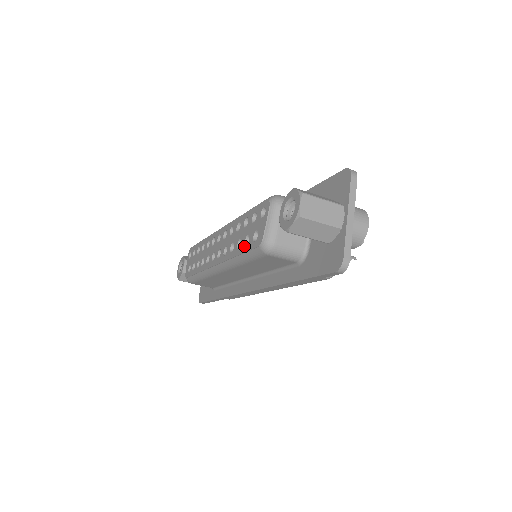
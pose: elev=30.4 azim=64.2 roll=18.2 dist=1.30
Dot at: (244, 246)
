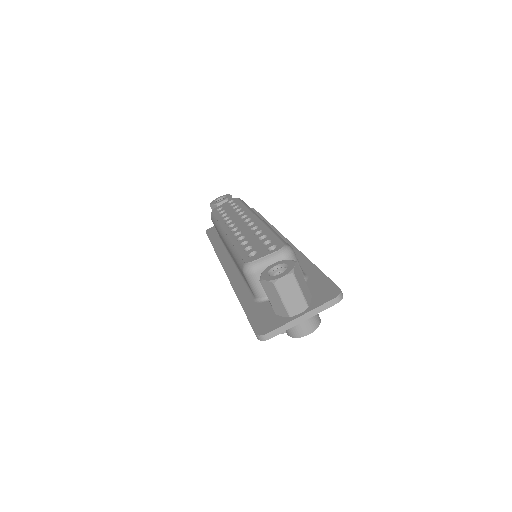
Dot at: (243, 249)
